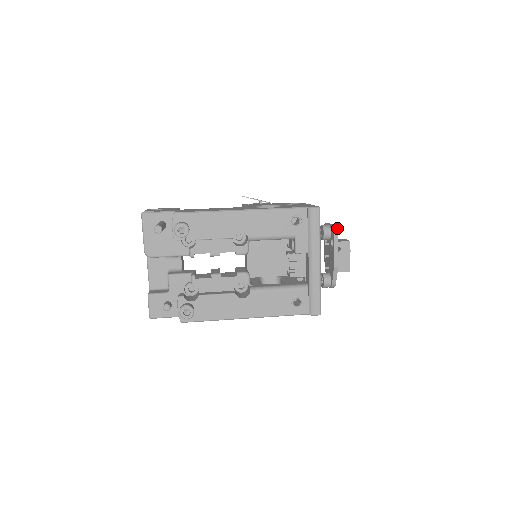
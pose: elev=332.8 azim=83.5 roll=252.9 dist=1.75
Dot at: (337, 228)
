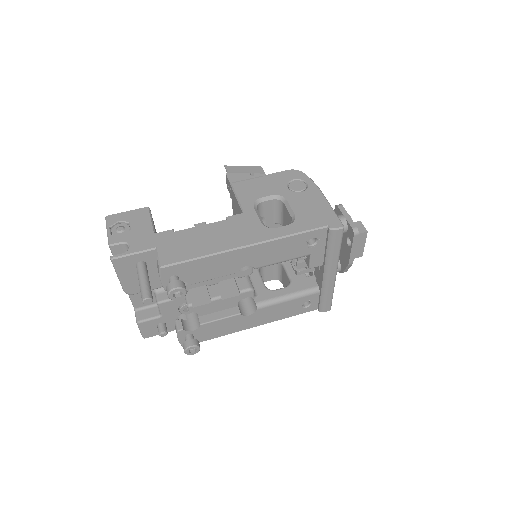
Dot at: (358, 232)
